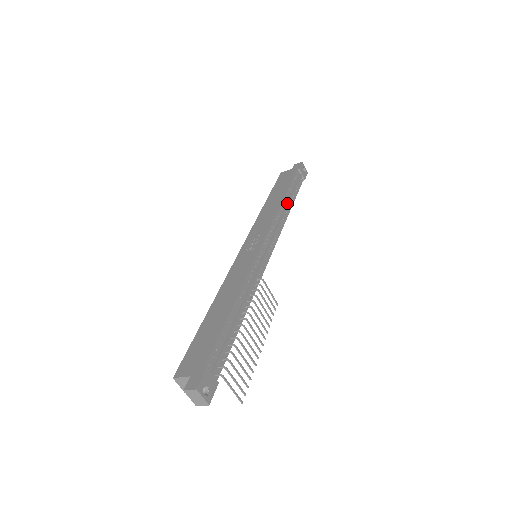
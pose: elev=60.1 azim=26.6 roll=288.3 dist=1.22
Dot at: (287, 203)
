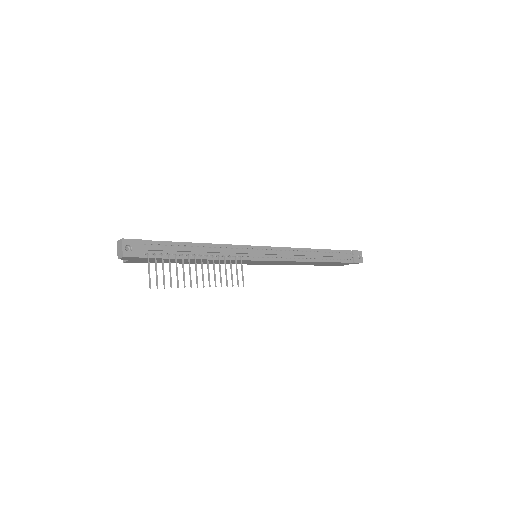
Dot at: (317, 254)
